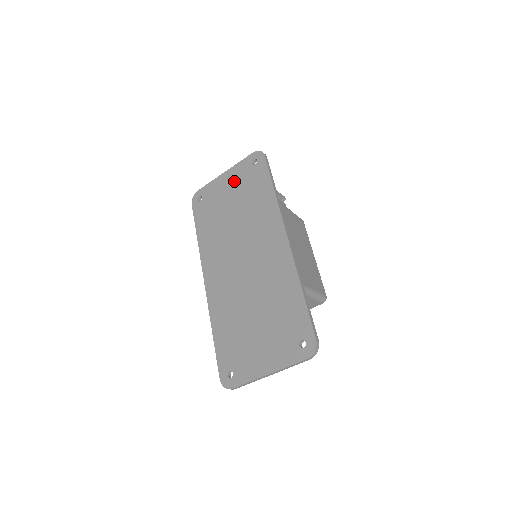
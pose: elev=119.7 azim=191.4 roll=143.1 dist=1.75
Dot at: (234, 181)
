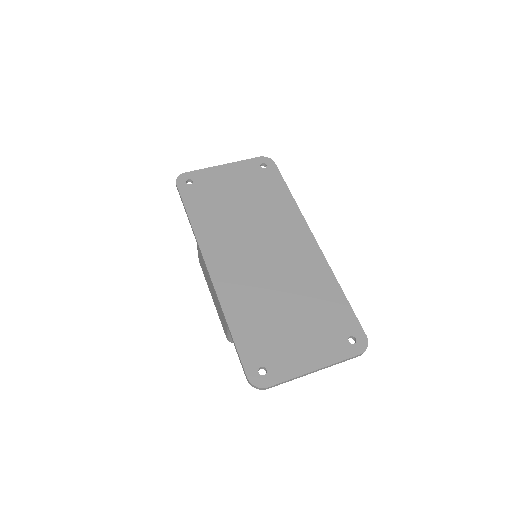
Dot at: (238, 176)
